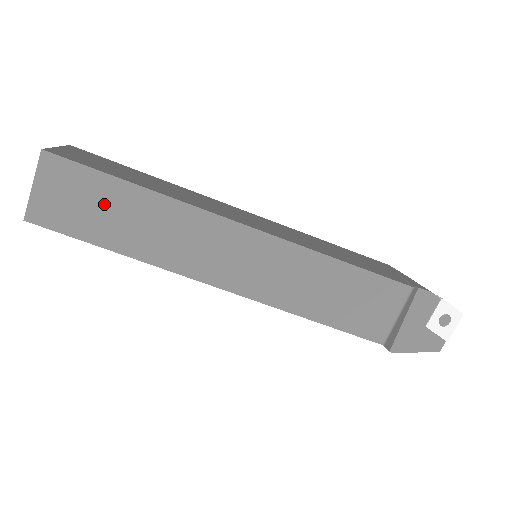
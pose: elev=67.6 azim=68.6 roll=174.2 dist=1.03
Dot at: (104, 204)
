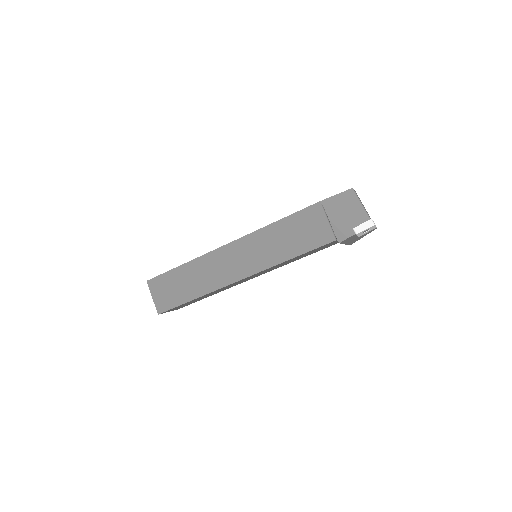
Dot at: occluded
